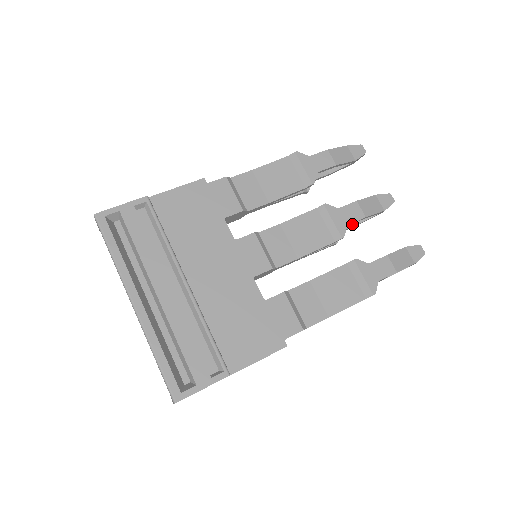
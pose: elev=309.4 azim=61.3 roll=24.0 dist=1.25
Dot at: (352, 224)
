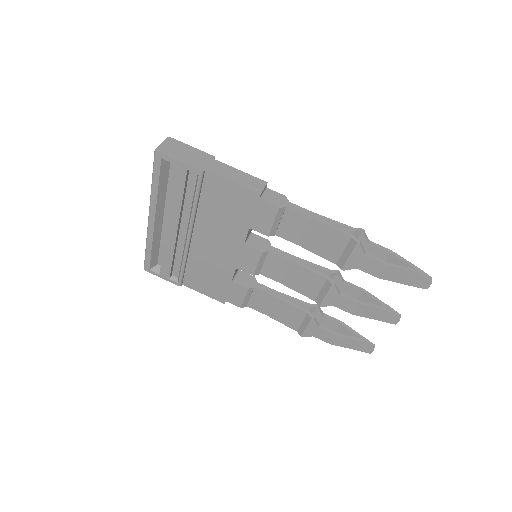
Dot at: occluded
